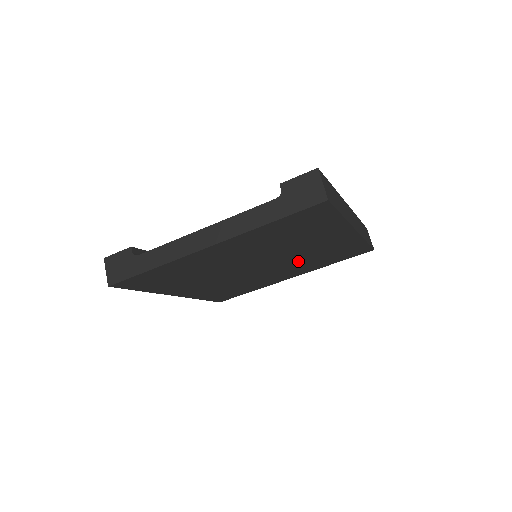
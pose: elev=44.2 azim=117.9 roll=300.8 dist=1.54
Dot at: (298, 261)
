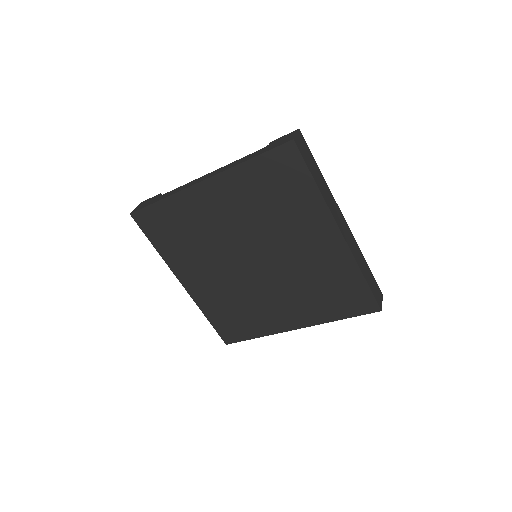
Dot at: (294, 280)
